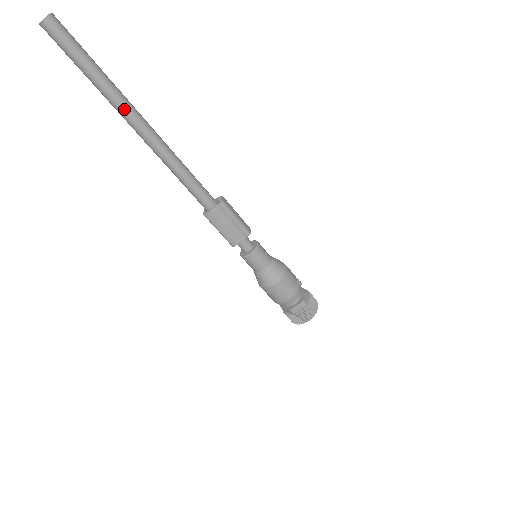
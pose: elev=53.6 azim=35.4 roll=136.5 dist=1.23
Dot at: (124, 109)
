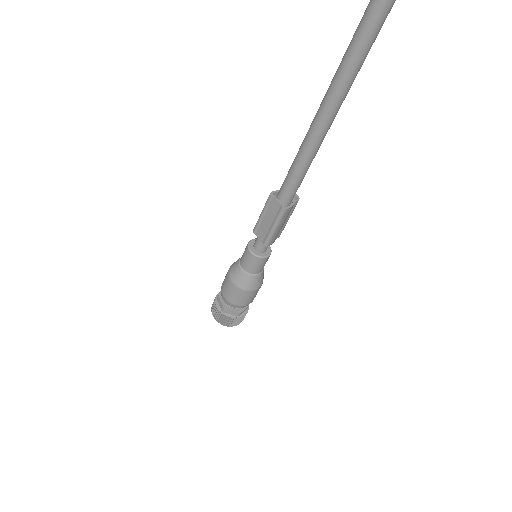
Dot at: (358, 71)
